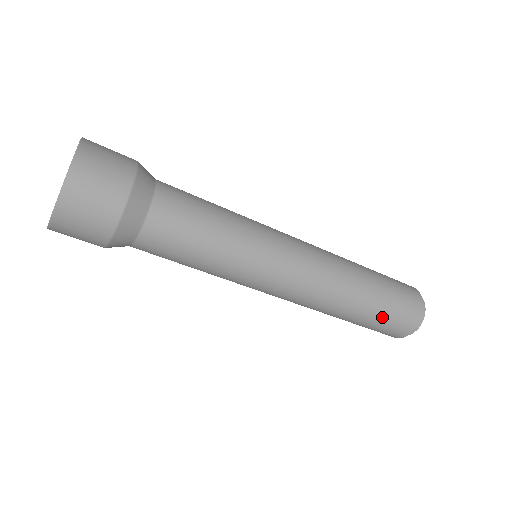
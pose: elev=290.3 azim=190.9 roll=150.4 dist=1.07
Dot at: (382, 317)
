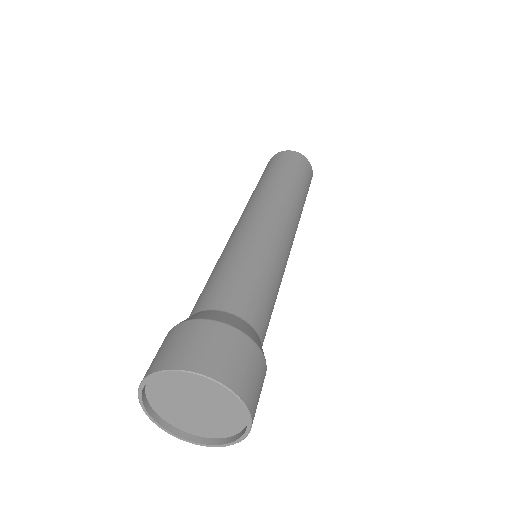
Dot at: occluded
